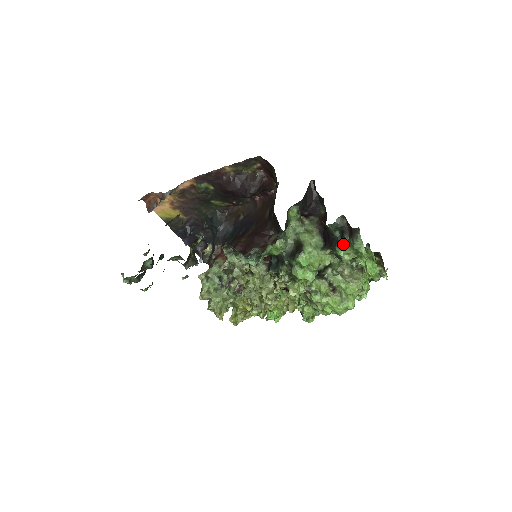
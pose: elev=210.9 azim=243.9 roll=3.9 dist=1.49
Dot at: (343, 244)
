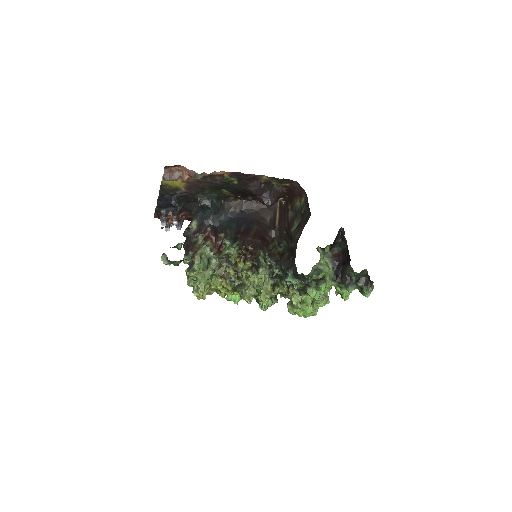
Dot at: (355, 286)
